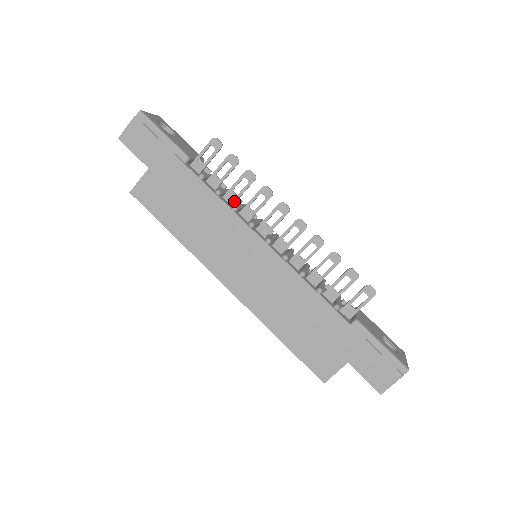
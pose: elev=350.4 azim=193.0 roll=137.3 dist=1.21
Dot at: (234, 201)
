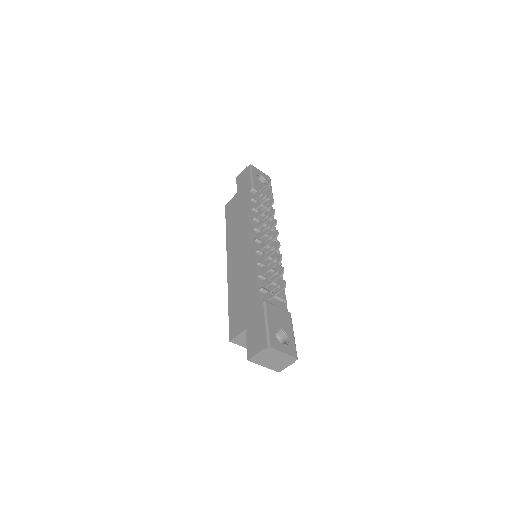
Dot at: (258, 216)
